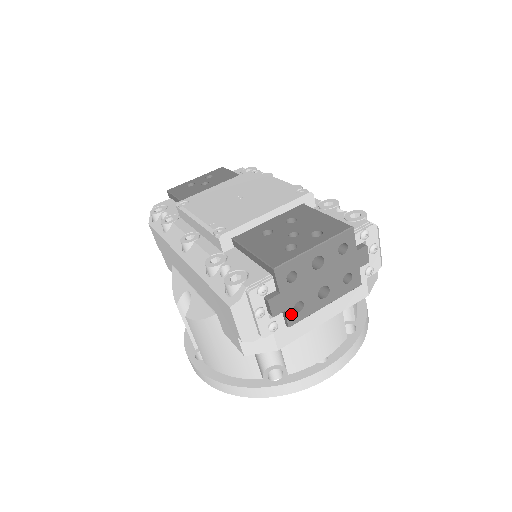
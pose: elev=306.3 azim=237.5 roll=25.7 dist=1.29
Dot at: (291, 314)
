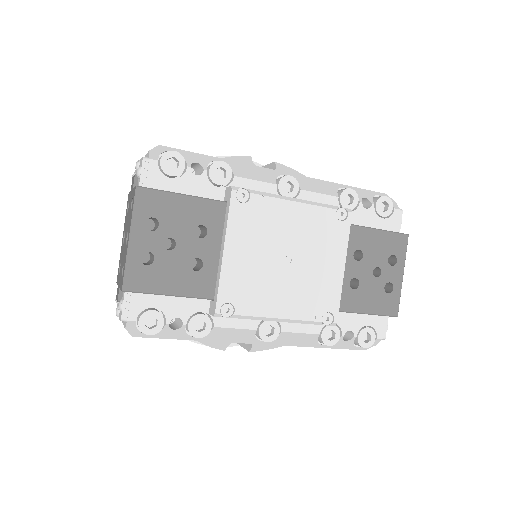
Dot at: occluded
